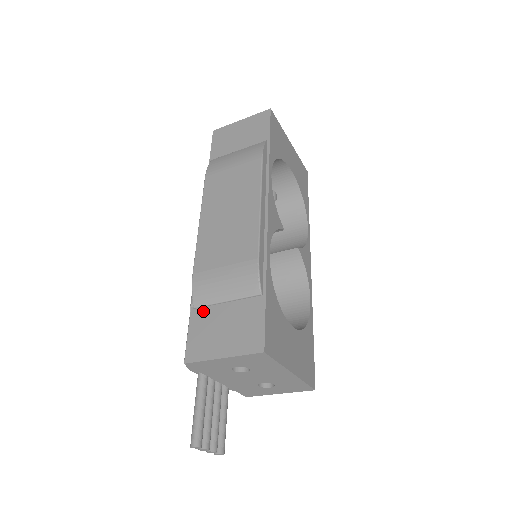
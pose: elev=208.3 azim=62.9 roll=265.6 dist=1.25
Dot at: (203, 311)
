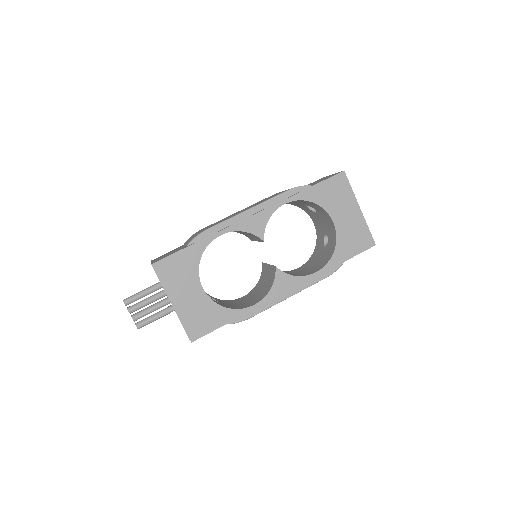
Dot at: occluded
